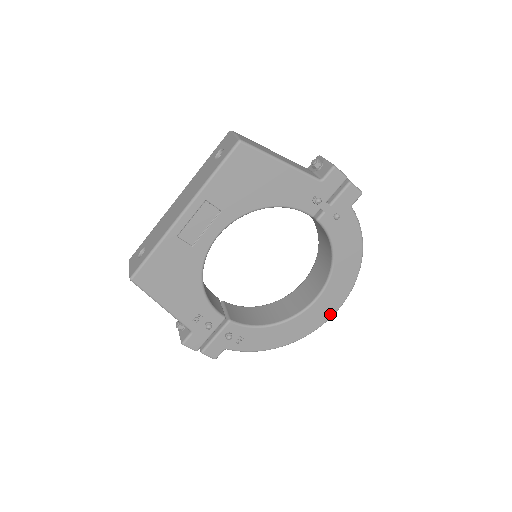
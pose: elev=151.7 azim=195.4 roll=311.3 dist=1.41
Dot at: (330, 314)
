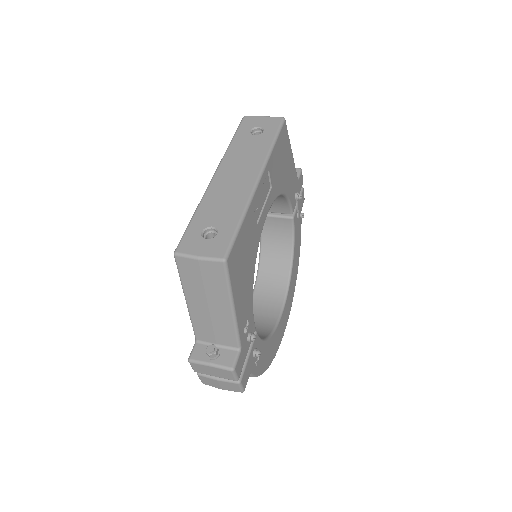
Dot at: (286, 323)
